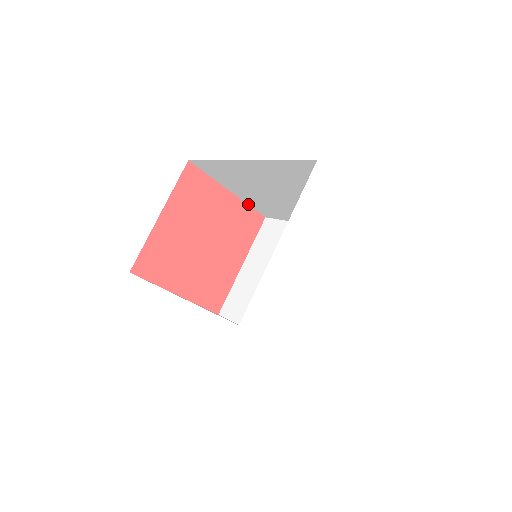
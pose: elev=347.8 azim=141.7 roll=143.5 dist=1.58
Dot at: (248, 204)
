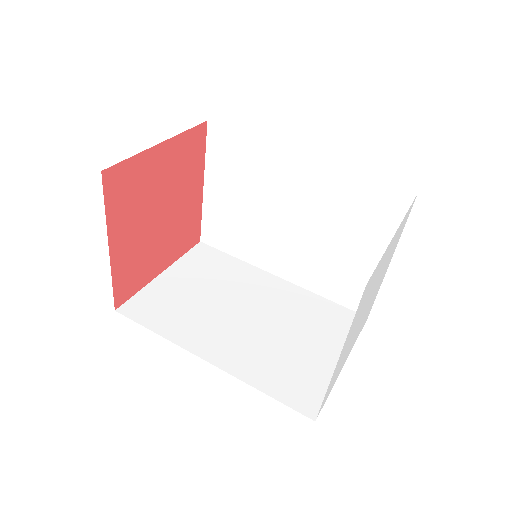
Dot at: (185, 131)
